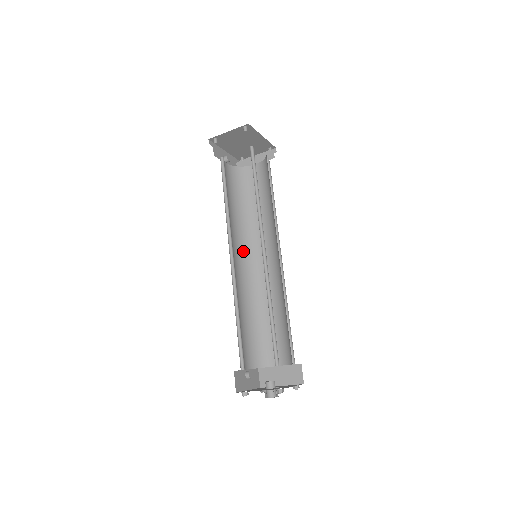
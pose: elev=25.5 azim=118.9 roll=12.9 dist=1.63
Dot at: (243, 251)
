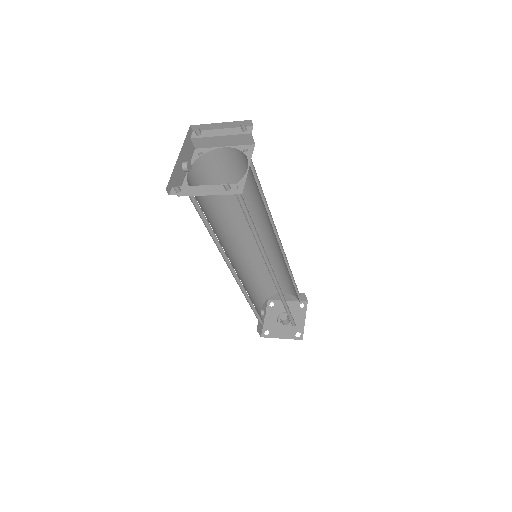
Dot at: (234, 239)
